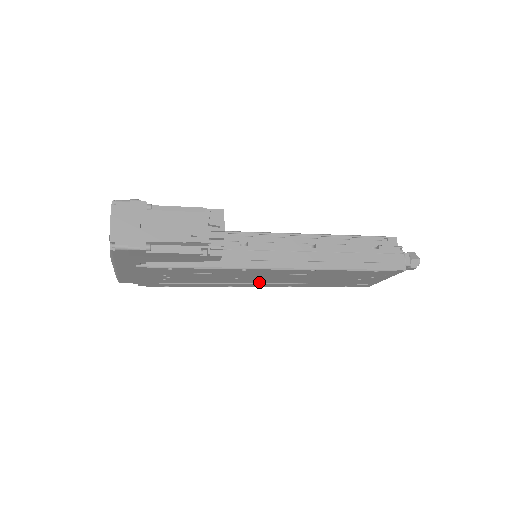
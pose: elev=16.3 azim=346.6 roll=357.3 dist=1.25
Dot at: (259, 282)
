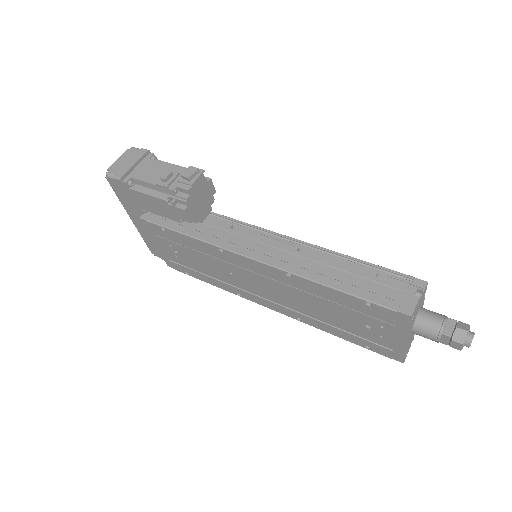
Dot at: (260, 294)
